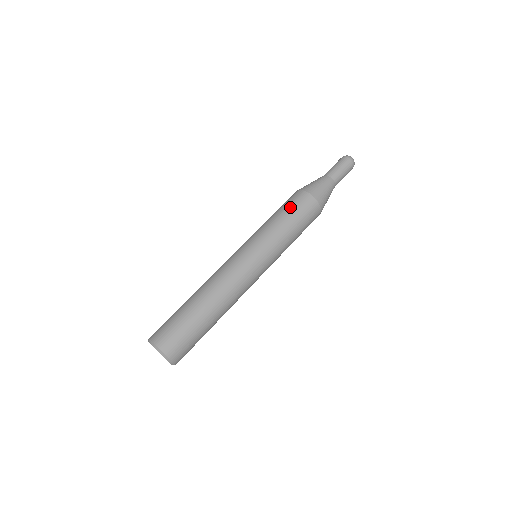
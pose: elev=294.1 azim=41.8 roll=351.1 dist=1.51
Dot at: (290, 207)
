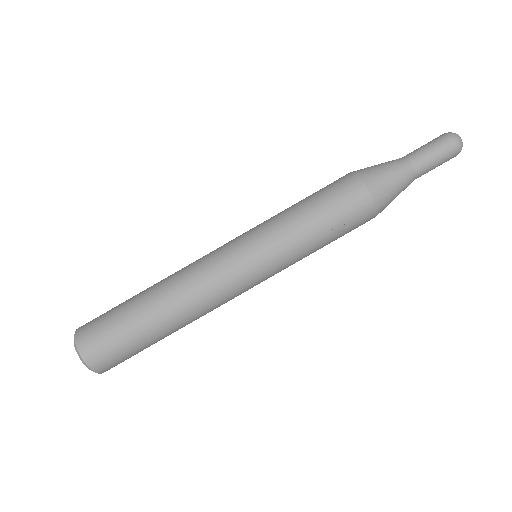
Dot at: (341, 222)
